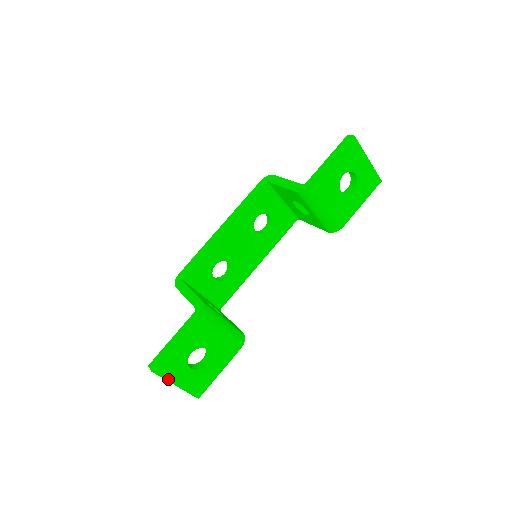
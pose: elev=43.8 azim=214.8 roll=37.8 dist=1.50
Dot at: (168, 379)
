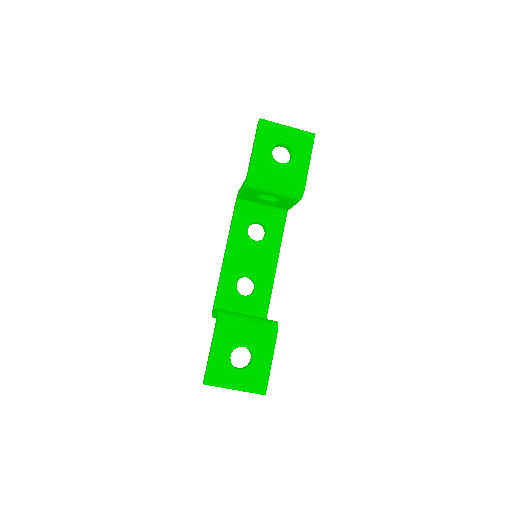
Dot at: (224, 386)
